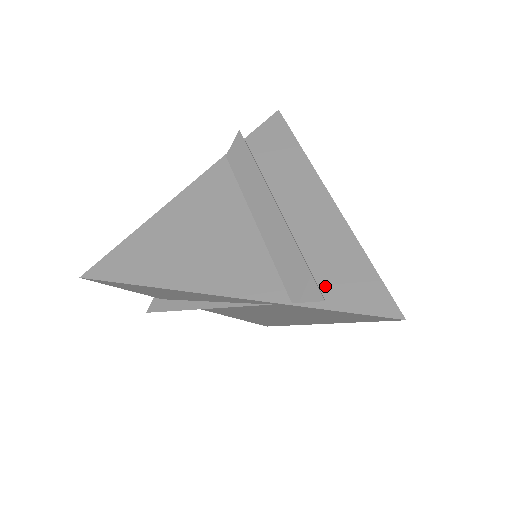
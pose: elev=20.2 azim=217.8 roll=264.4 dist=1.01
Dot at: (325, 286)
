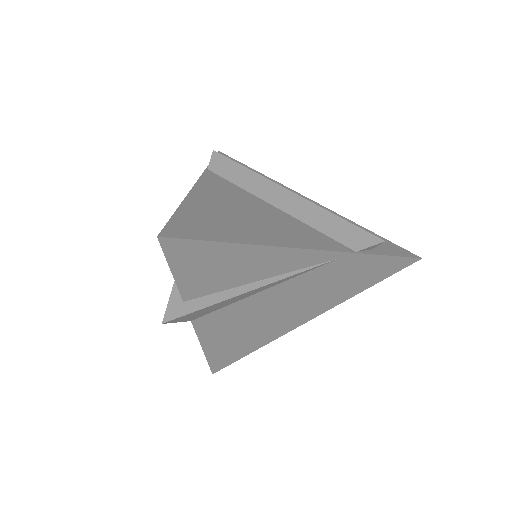
Dot at: occluded
